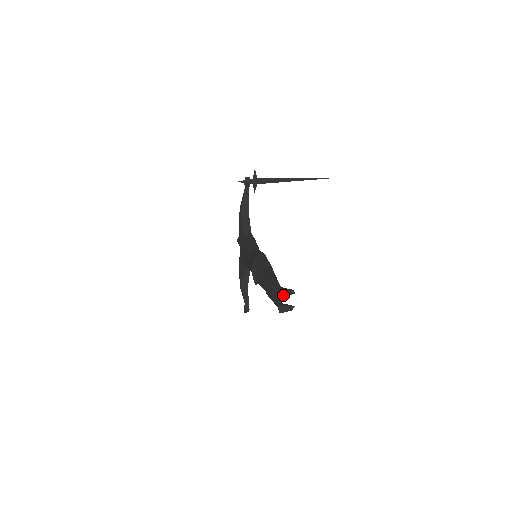
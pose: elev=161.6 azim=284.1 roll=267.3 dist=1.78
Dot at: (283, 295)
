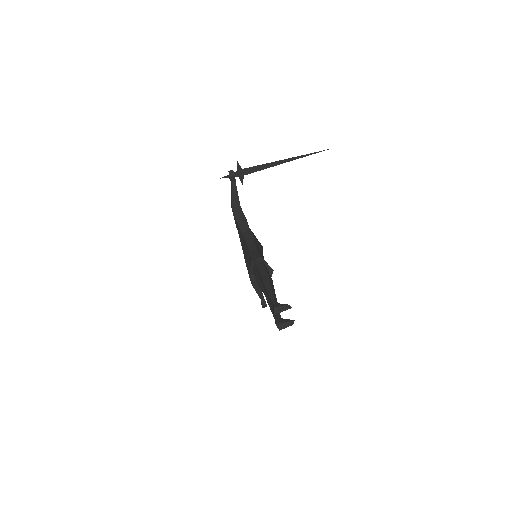
Dot at: (278, 312)
